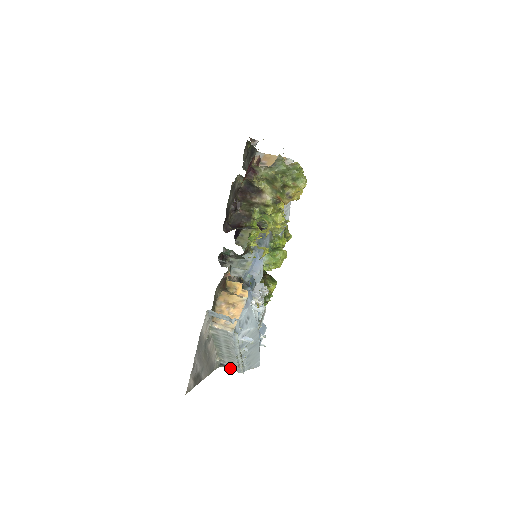
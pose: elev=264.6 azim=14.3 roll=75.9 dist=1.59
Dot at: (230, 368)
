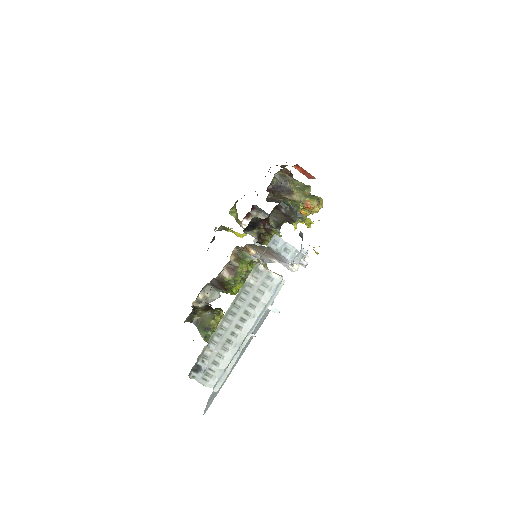
Dot at: (202, 379)
